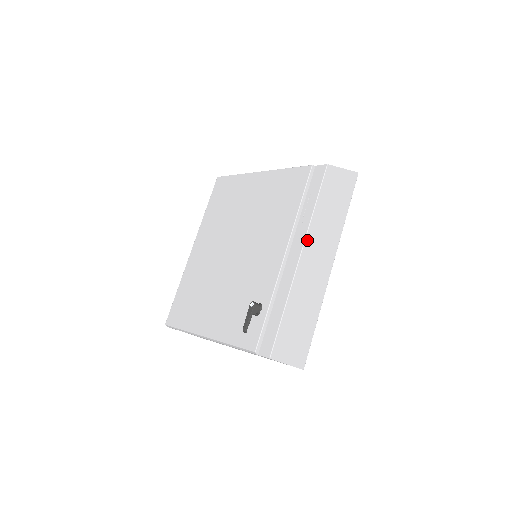
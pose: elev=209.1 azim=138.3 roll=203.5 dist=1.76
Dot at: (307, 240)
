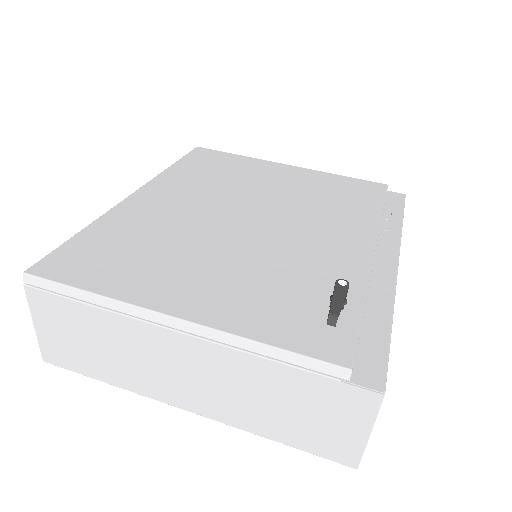
Dot at: occluded
